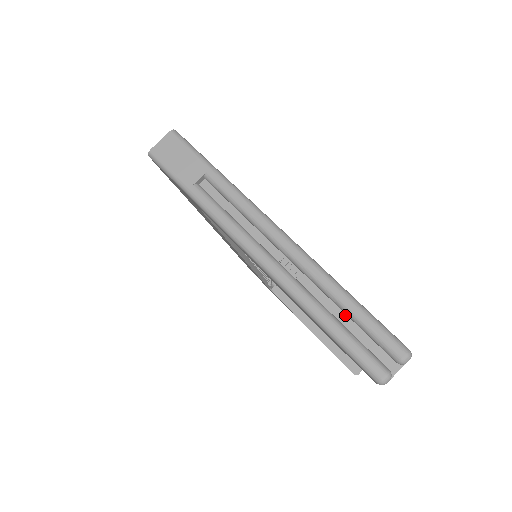
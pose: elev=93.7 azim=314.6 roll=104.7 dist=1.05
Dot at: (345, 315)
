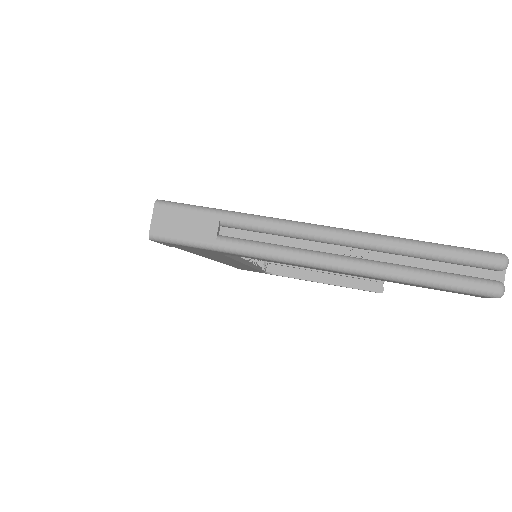
Dot at: (431, 261)
